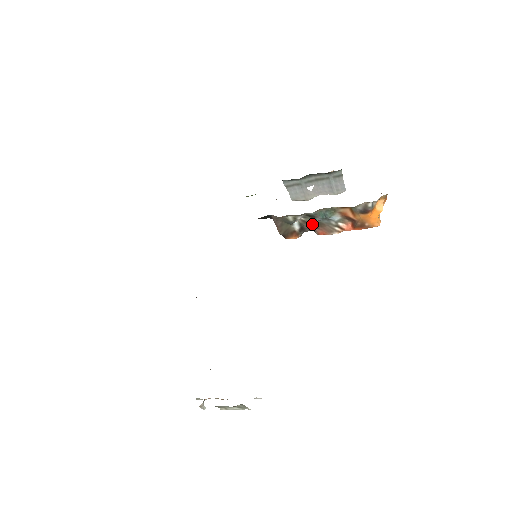
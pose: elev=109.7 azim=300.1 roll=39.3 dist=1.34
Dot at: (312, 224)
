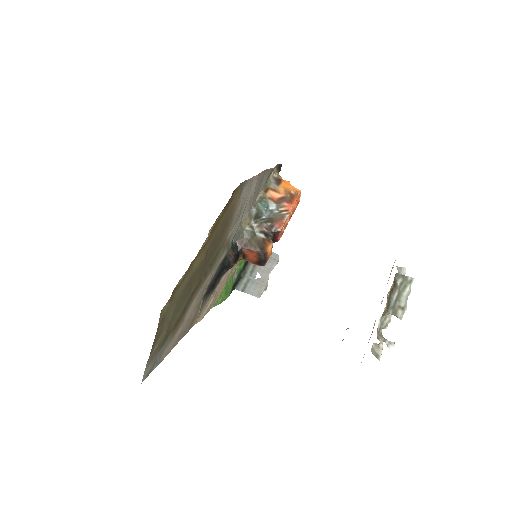
Dot at: (266, 223)
